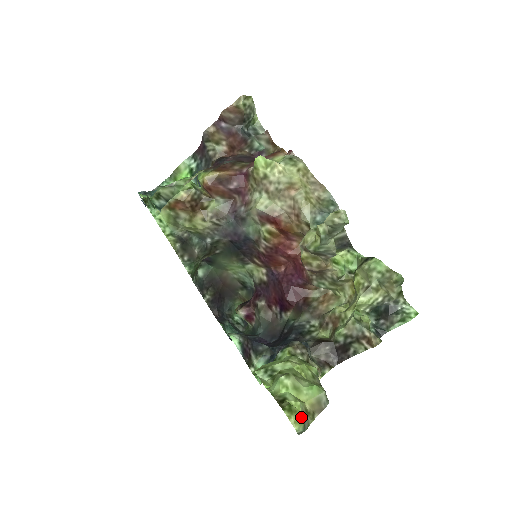
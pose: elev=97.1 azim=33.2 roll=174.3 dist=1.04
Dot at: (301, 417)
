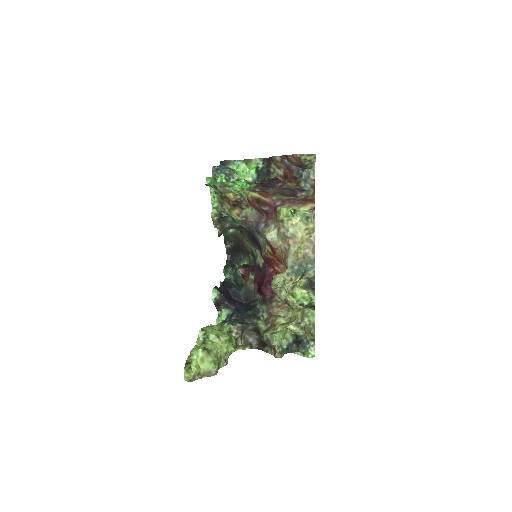
Dot at: (191, 376)
